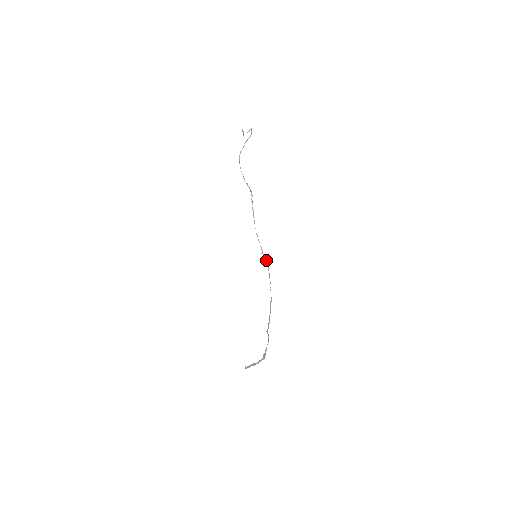
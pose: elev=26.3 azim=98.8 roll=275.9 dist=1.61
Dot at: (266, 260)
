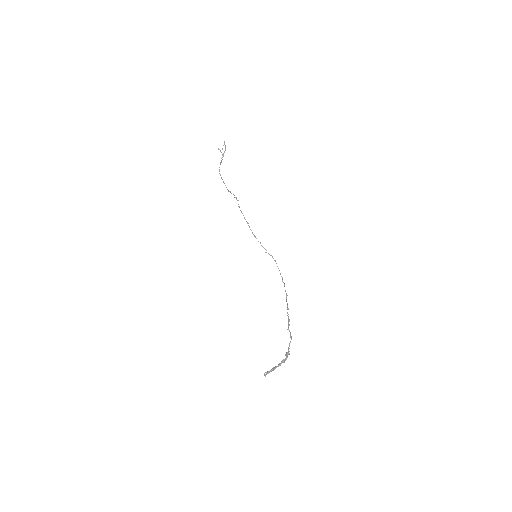
Dot at: (272, 257)
